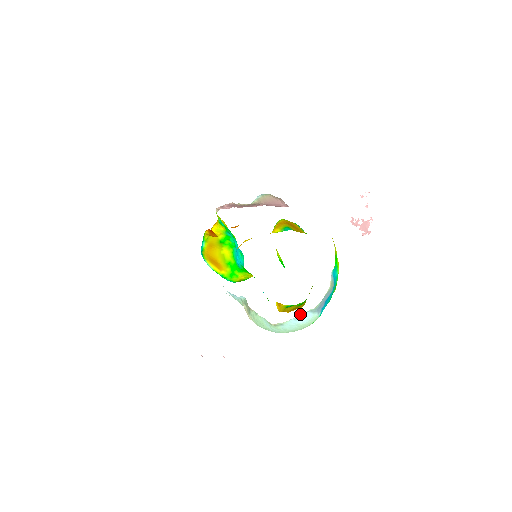
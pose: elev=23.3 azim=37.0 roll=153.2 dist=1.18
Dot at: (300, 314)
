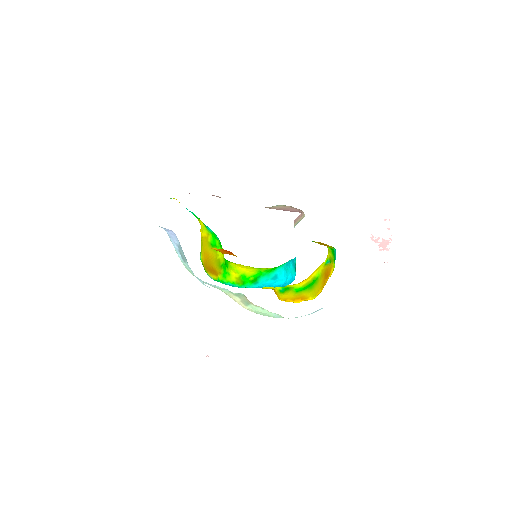
Dot at: occluded
